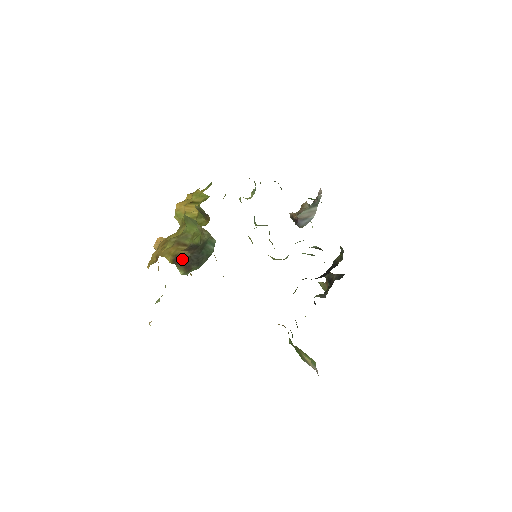
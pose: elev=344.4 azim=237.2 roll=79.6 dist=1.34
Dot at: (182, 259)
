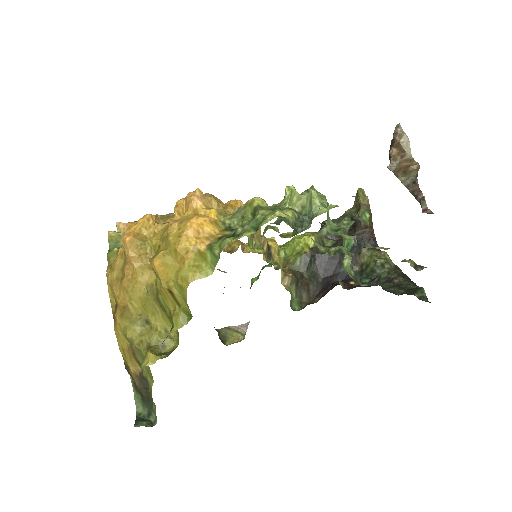
Dot at: (132, 378)
